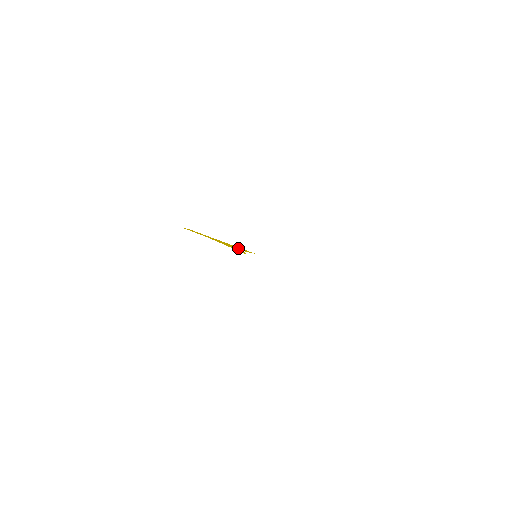
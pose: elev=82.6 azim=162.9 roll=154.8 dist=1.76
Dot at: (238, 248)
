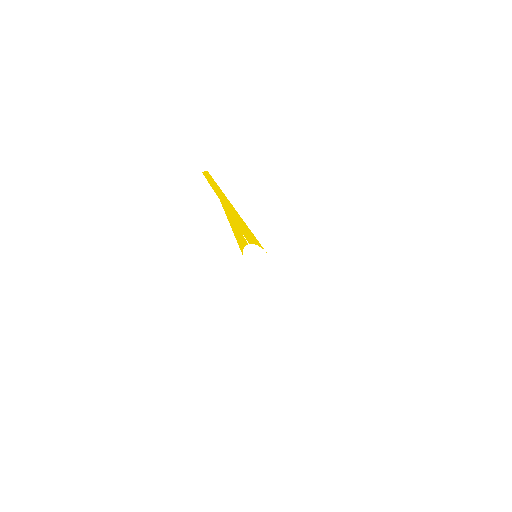
Dot at: (245, 232)
